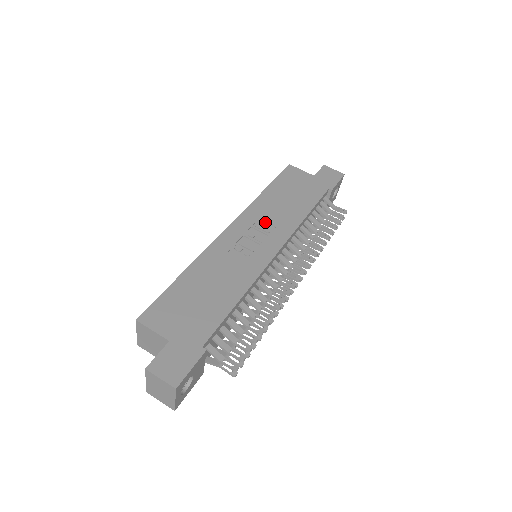
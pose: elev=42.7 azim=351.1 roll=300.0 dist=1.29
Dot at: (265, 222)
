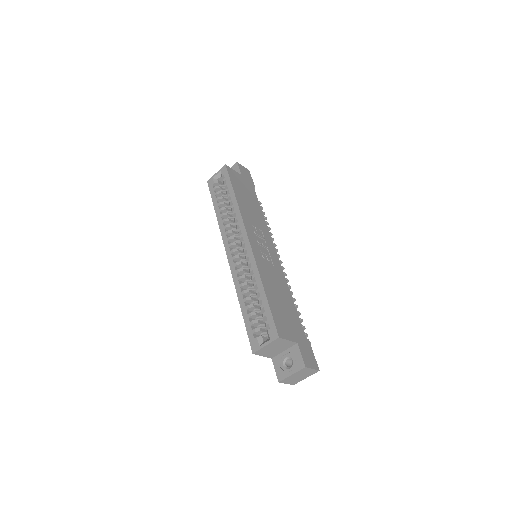
Dot at: (256, 228)
